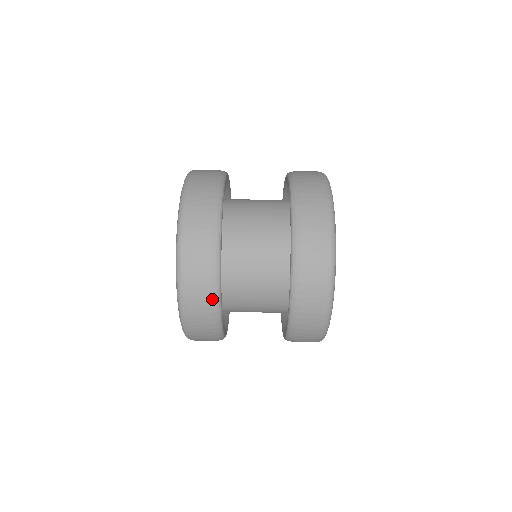
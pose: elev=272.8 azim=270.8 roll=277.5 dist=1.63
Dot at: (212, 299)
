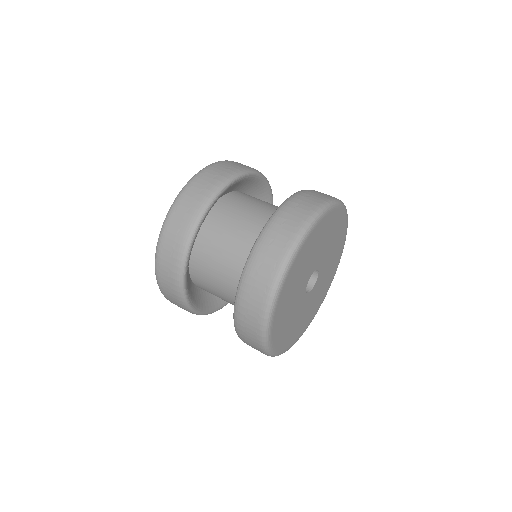
Dot at: (197, 210)
